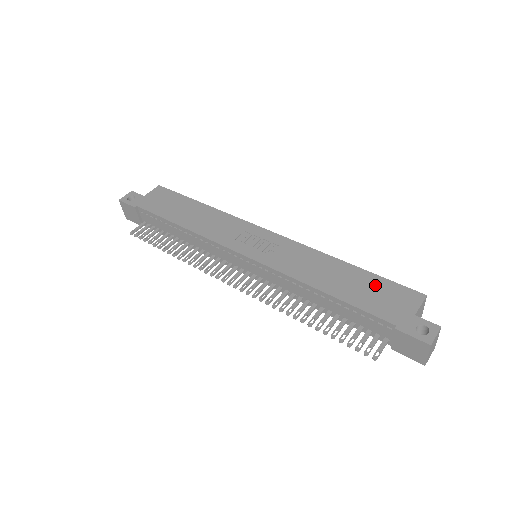
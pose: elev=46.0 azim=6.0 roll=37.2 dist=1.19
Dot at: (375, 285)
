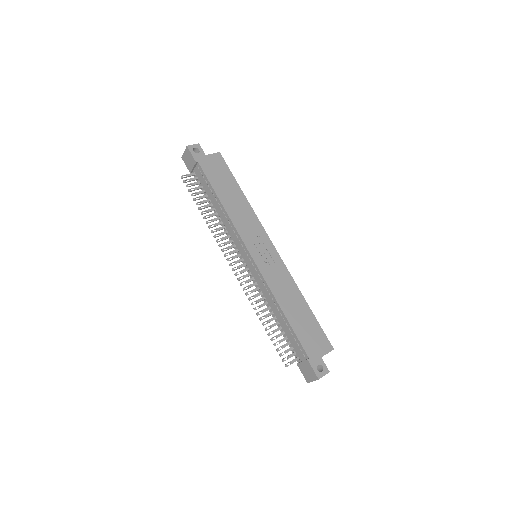
Dot at: (312, 326)
